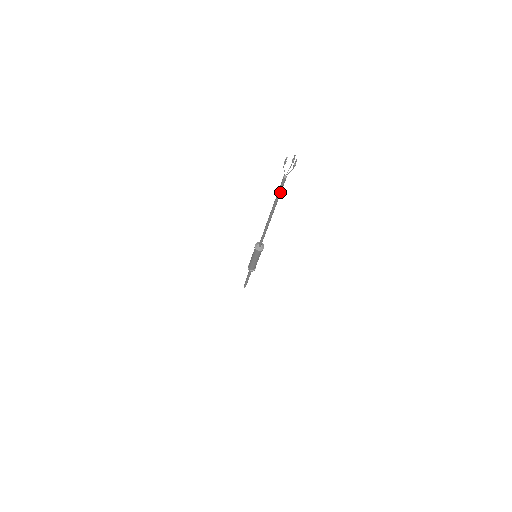
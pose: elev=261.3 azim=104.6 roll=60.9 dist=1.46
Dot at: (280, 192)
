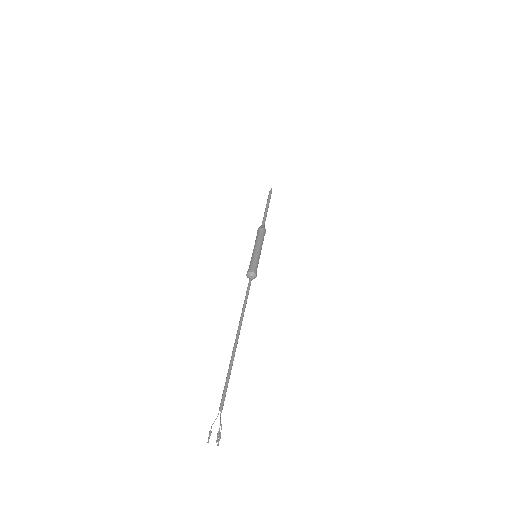
Dot at: (227, 385)
